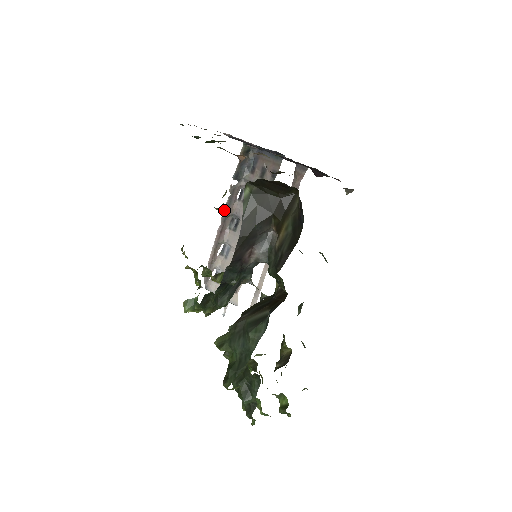
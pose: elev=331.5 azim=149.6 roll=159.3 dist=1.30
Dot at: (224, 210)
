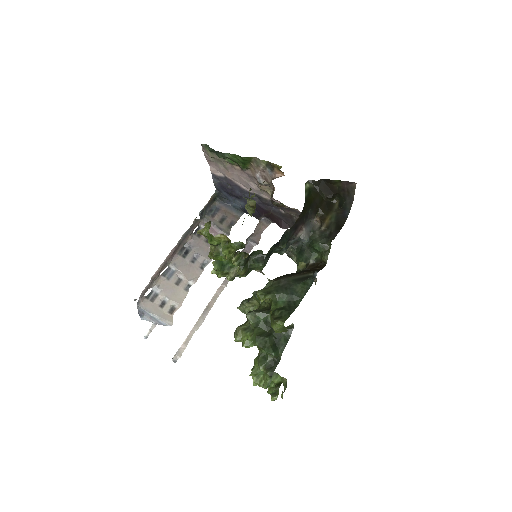
Dot at: (183, 235)
